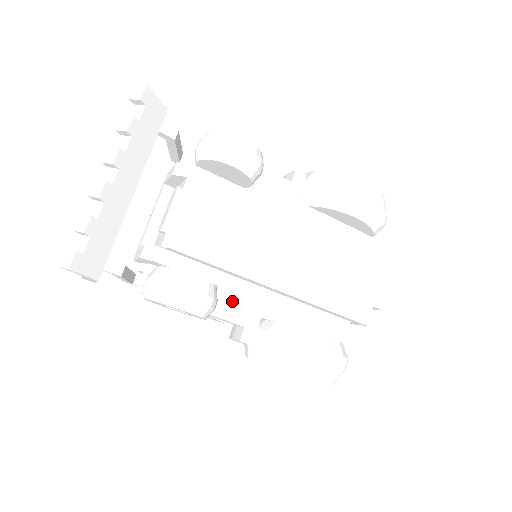
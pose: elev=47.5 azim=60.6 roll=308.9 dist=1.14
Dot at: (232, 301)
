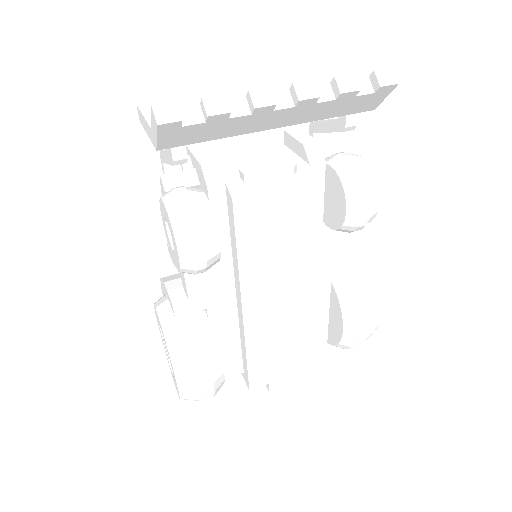
Dot at: (208, 276)
